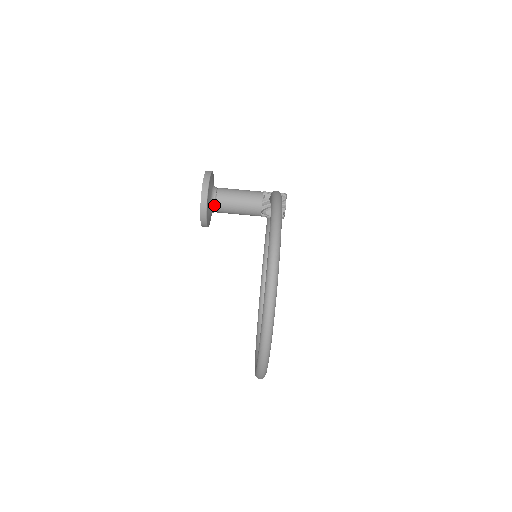
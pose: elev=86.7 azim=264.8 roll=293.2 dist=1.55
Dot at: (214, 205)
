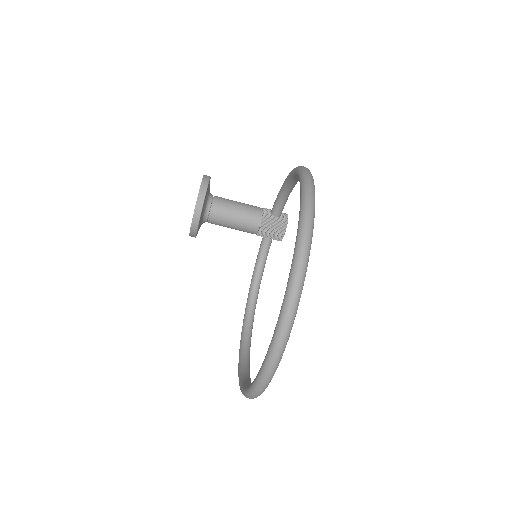
Dot at: (209, 206)
